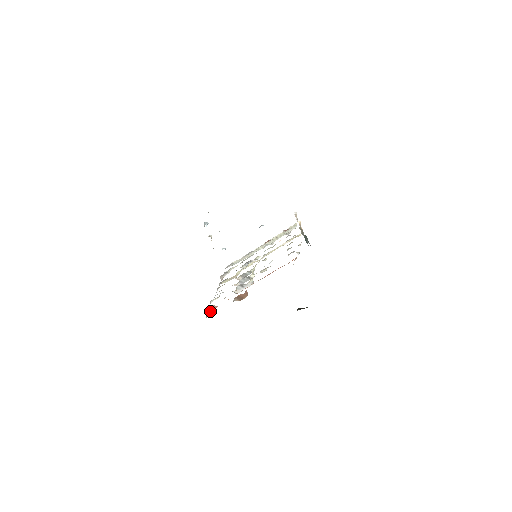
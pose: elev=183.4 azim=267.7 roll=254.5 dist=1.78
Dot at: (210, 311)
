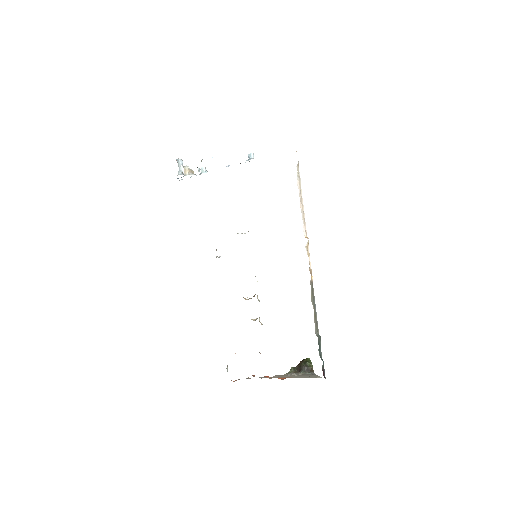
Dot at: occluded
